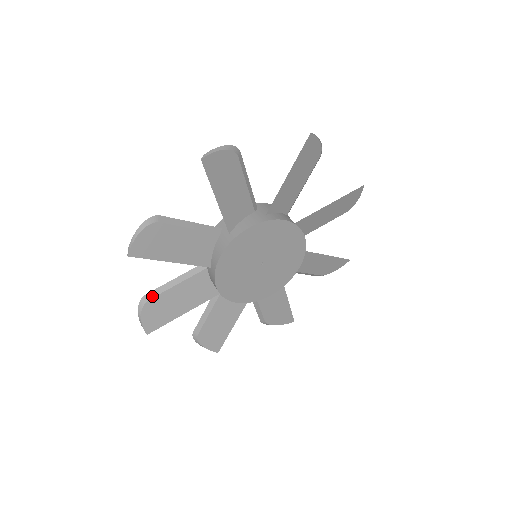
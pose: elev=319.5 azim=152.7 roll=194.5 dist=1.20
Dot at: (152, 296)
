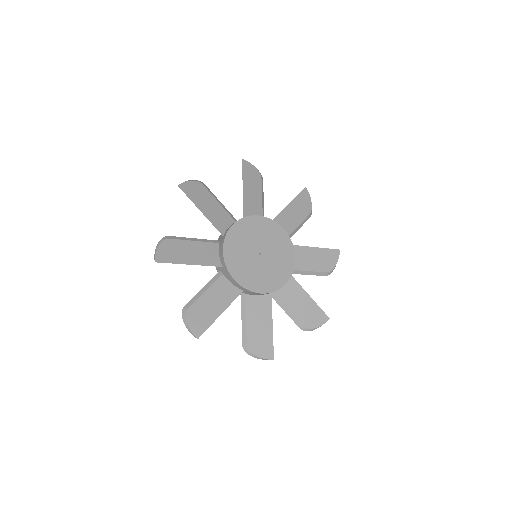
Dot at: (206, 188)
